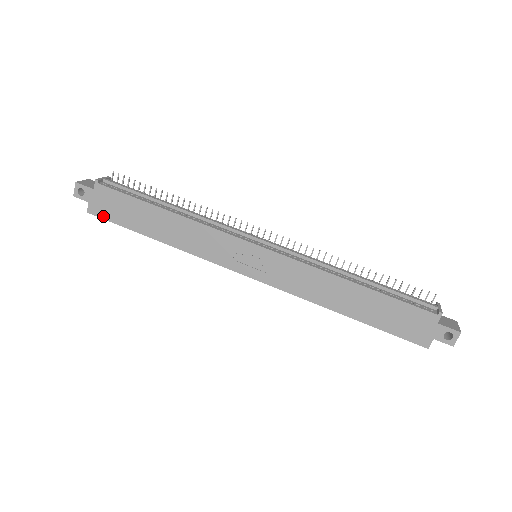
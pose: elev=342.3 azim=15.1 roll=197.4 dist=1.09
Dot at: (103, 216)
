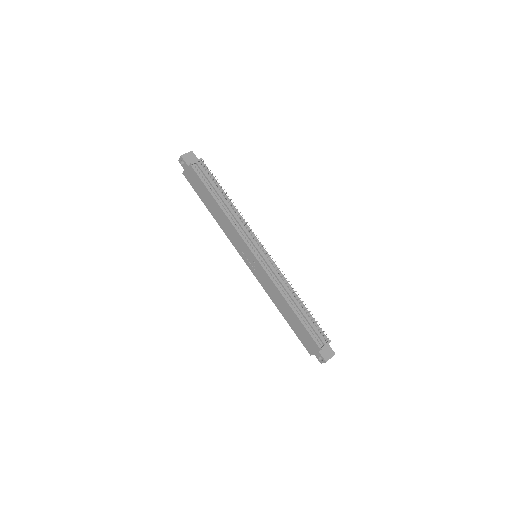
Dot at: (189, 182)
